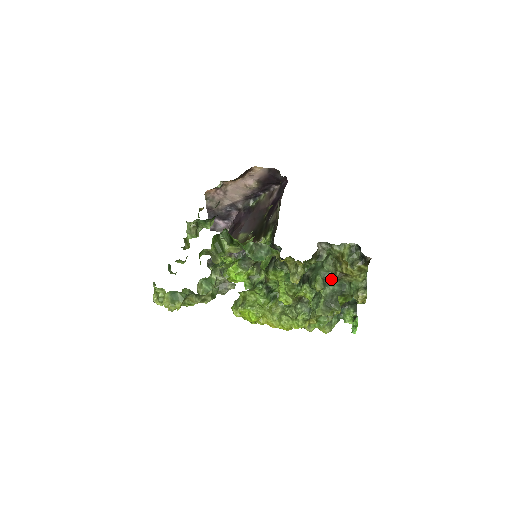
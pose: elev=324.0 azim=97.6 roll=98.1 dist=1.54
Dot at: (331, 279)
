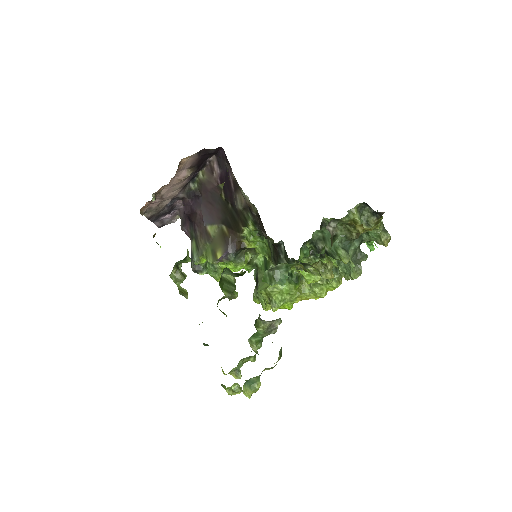
Dot at: (348, 241)
